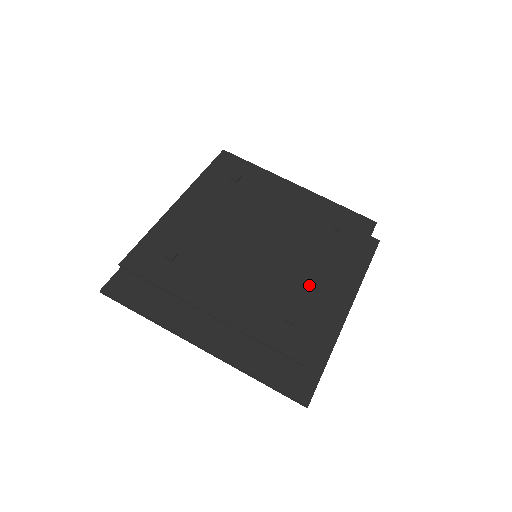
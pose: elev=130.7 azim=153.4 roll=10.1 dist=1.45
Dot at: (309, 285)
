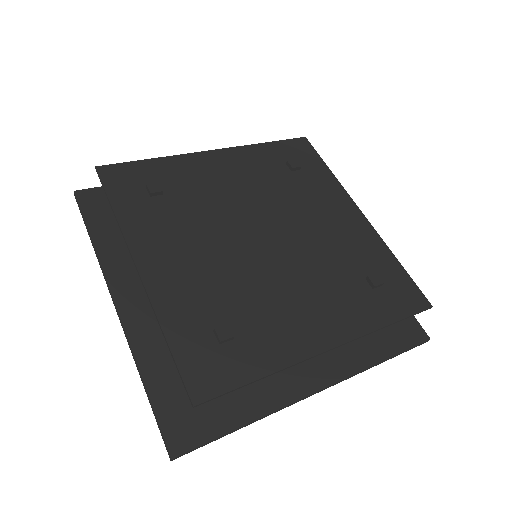
Dot at: (344, 239)
